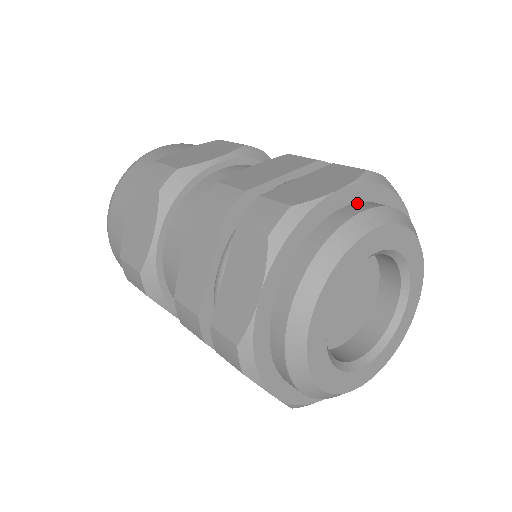
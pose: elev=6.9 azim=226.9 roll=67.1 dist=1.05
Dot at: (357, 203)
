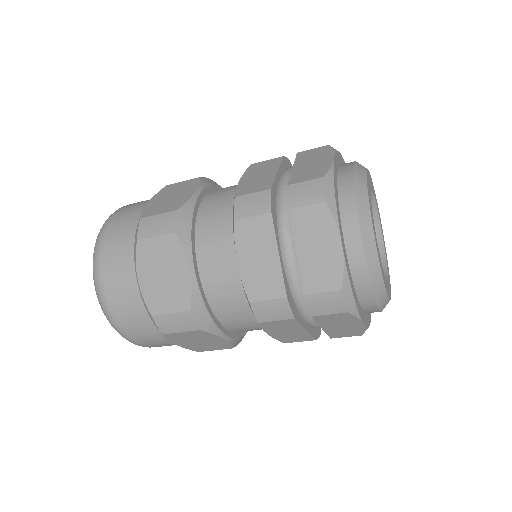
Dot at: occluded
